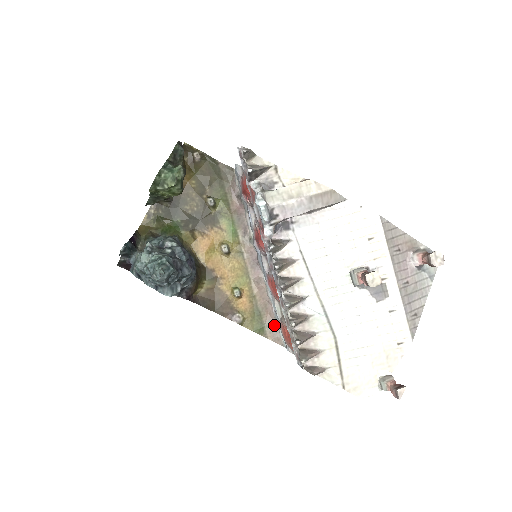
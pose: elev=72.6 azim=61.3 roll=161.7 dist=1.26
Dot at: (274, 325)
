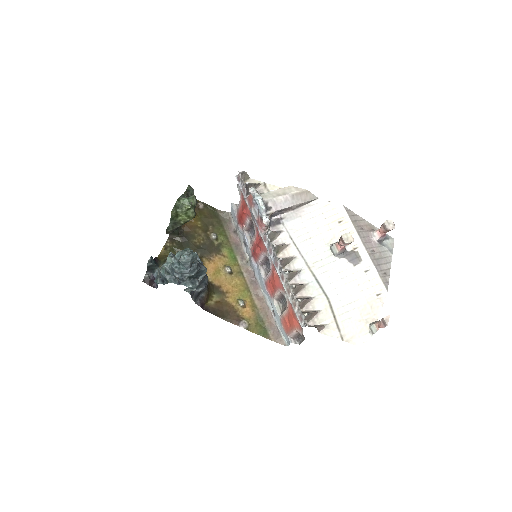
Dot at: (275, 329)
